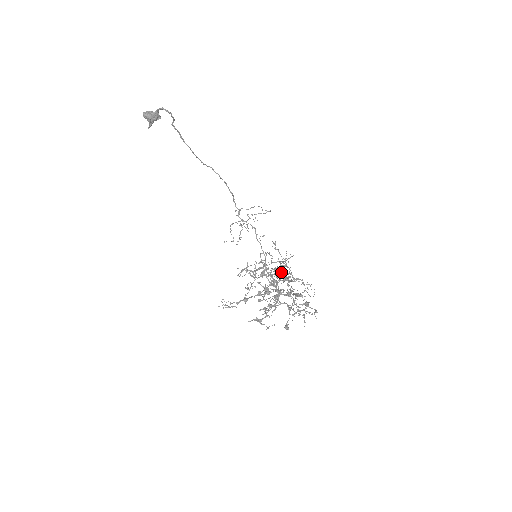
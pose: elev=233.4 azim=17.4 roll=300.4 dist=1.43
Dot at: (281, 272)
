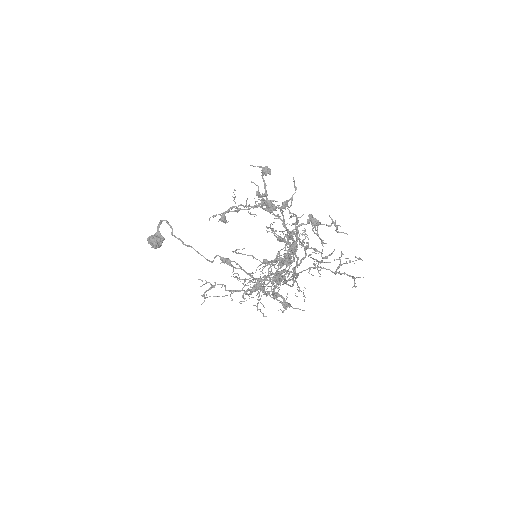
Dot at: occluded
